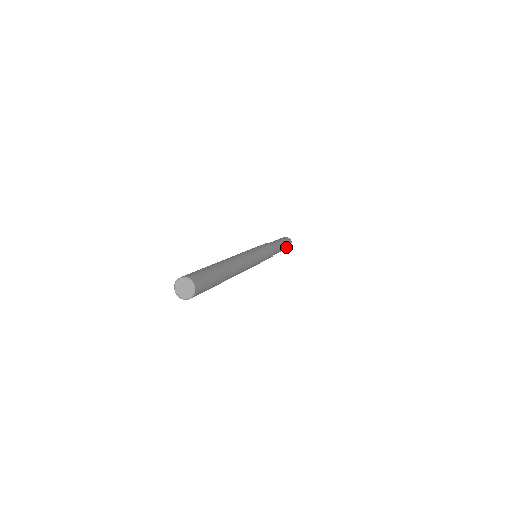
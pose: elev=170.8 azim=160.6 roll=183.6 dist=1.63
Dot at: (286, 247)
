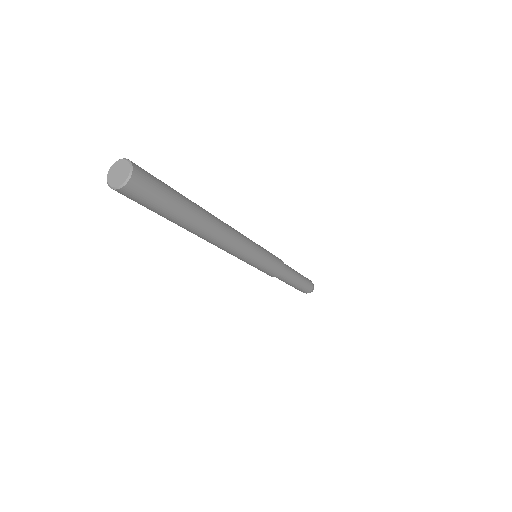
Dot at: (305, 279)
